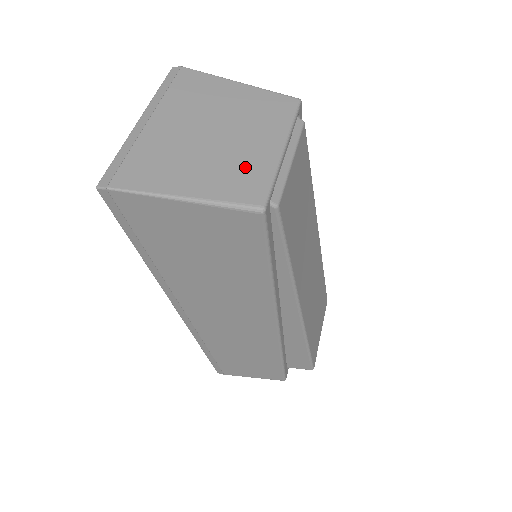
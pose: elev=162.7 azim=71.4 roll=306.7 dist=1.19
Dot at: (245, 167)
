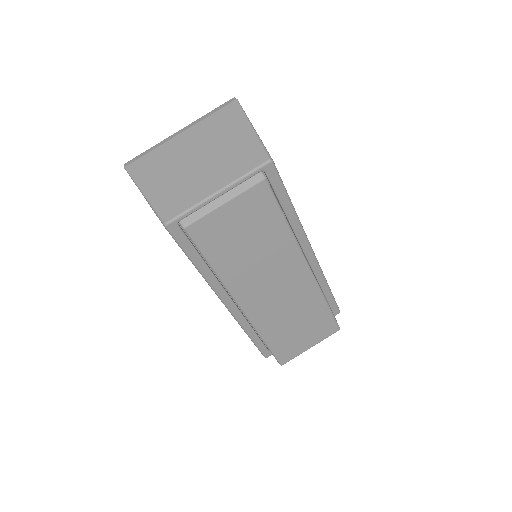
Dot at: (186, 192)
